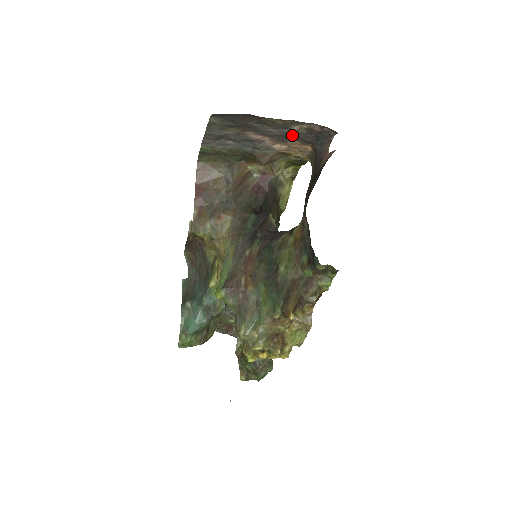
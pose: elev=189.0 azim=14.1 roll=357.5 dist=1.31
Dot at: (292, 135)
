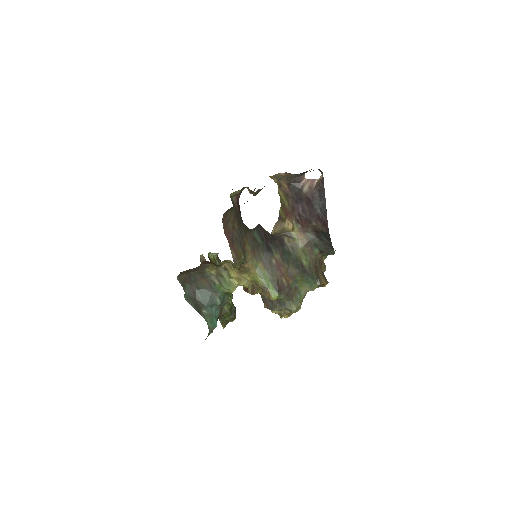
Dot at: occluded
